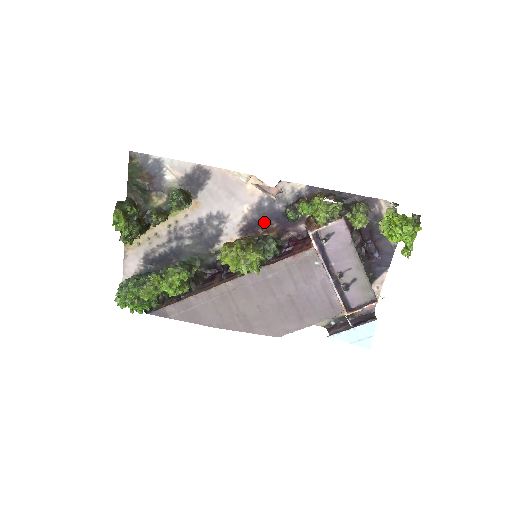
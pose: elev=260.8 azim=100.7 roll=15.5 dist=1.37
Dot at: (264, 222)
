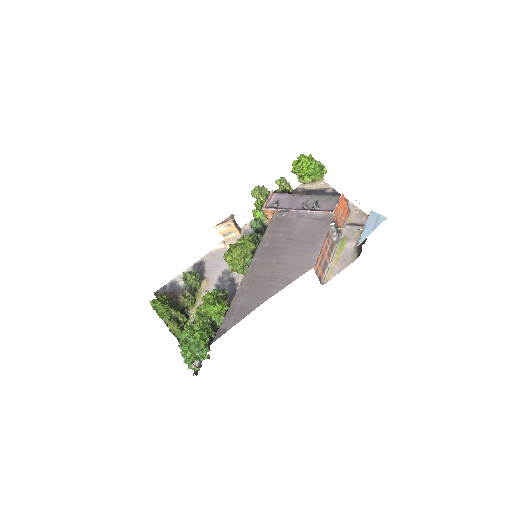
Dot at: occluded
